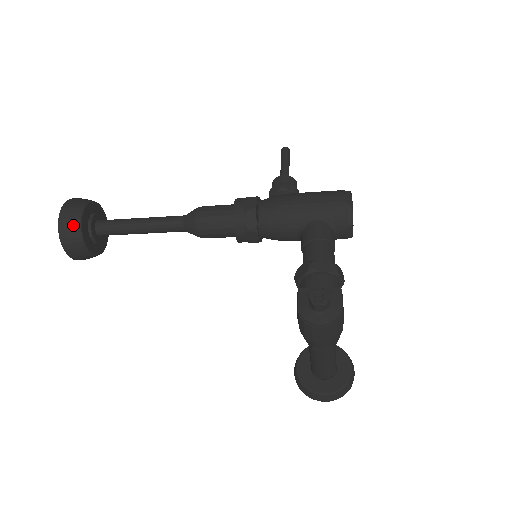
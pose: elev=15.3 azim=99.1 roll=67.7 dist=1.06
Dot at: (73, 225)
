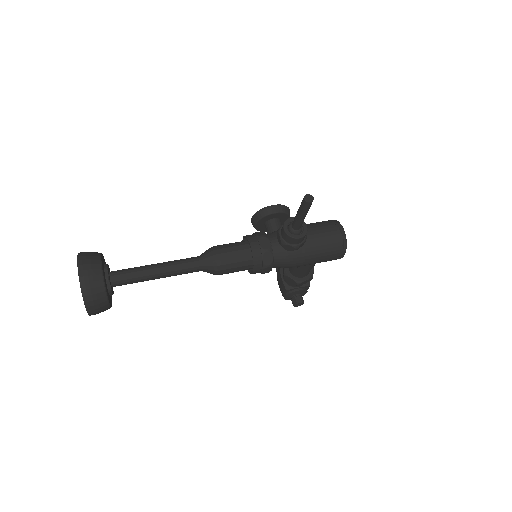
Dot at: (105, 310)
